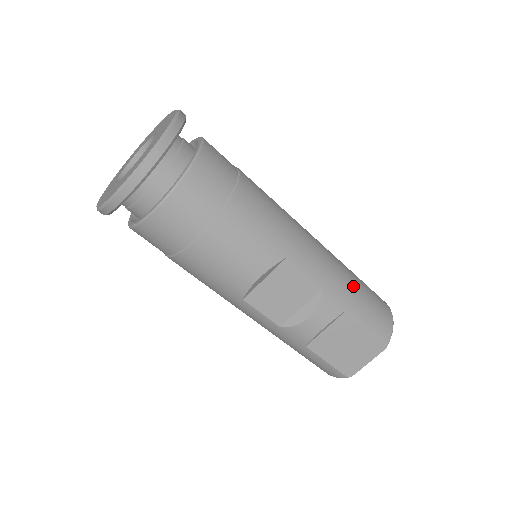
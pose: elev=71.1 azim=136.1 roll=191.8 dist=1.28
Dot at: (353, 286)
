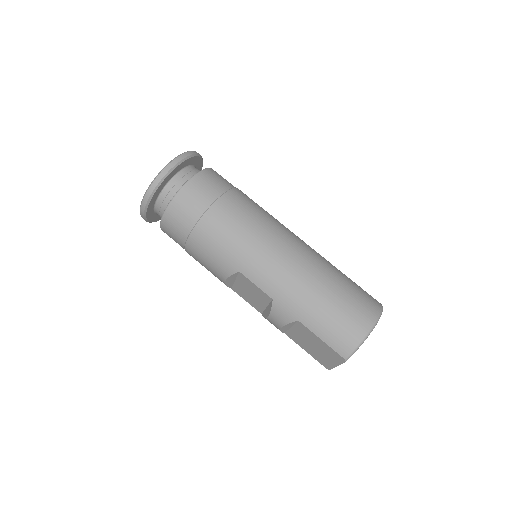
Dot at: (311, 302)
